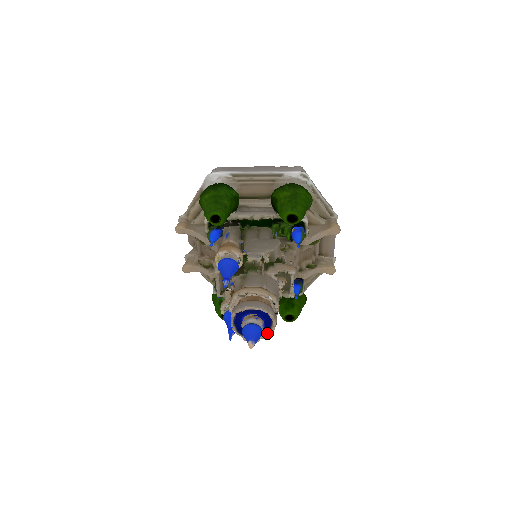
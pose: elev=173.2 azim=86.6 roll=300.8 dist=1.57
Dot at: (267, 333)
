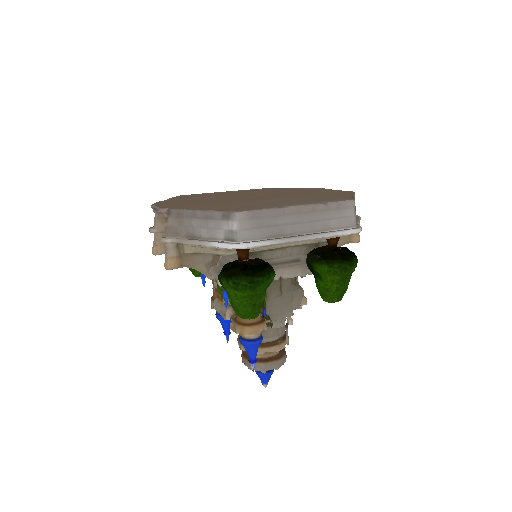
Dot at: occluded
